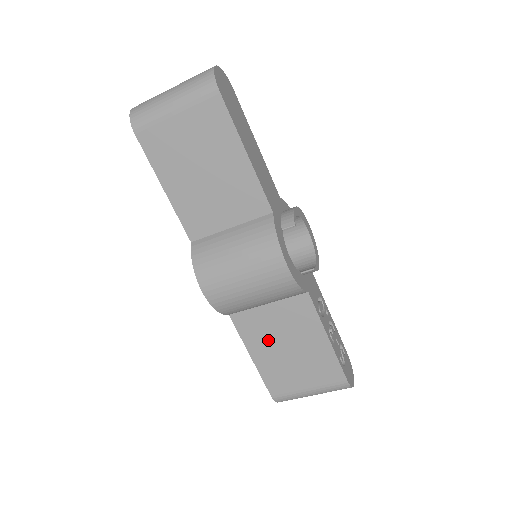
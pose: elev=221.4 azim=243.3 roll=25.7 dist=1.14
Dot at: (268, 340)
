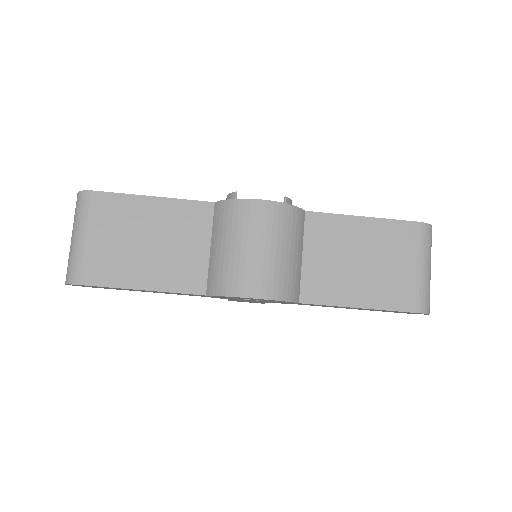
Dot at: (343, 278)
